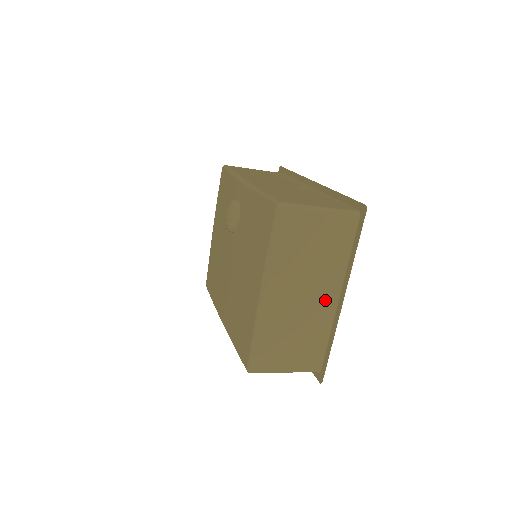
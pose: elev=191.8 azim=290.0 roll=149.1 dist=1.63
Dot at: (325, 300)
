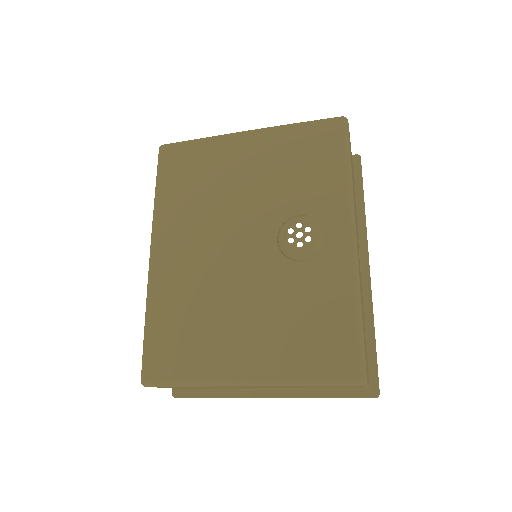
Dot at: (263, 388)
